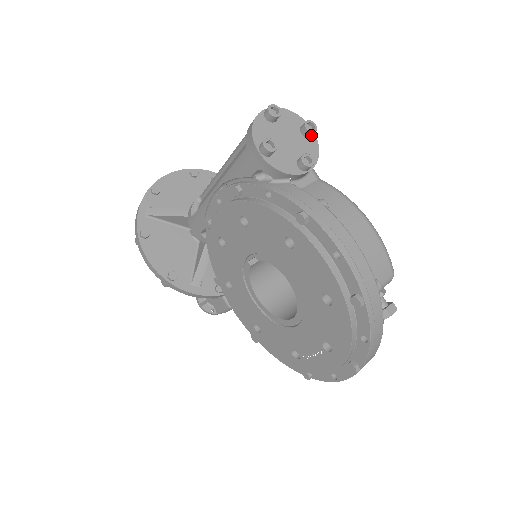
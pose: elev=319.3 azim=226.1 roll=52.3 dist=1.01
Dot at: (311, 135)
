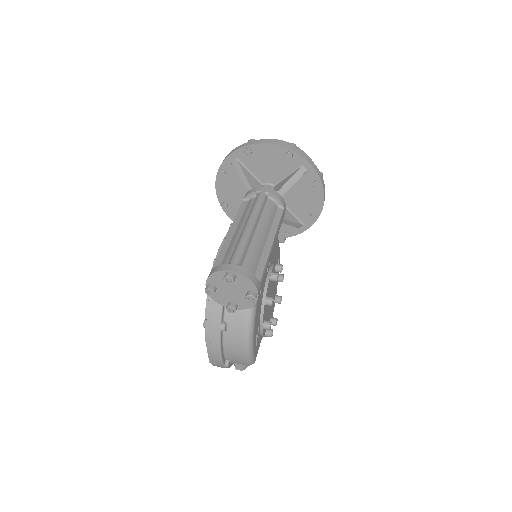
Dot at: (251, 299)
